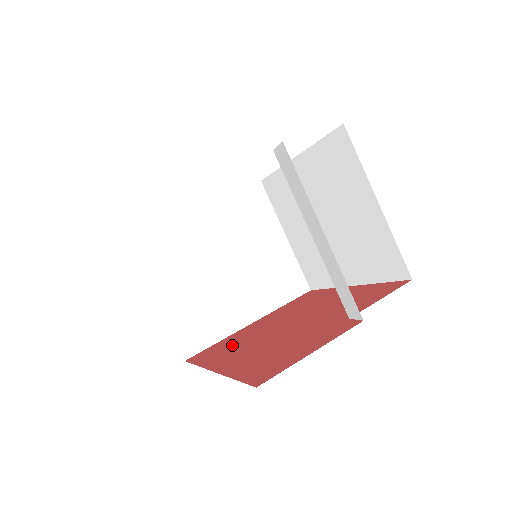
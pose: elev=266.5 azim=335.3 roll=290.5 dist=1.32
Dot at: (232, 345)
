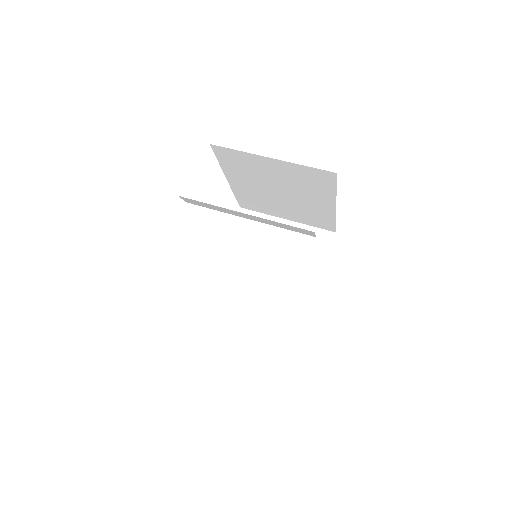
Dot at: occluded
